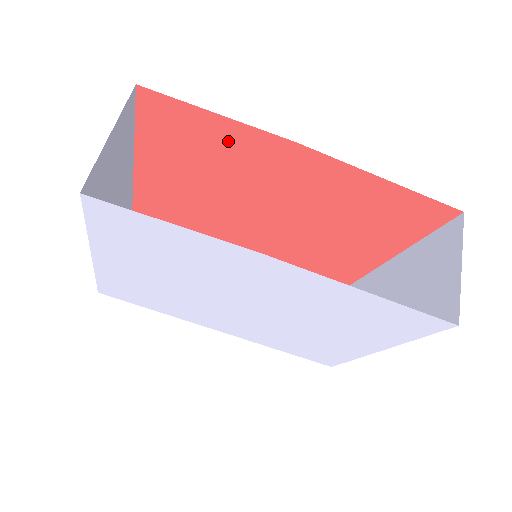
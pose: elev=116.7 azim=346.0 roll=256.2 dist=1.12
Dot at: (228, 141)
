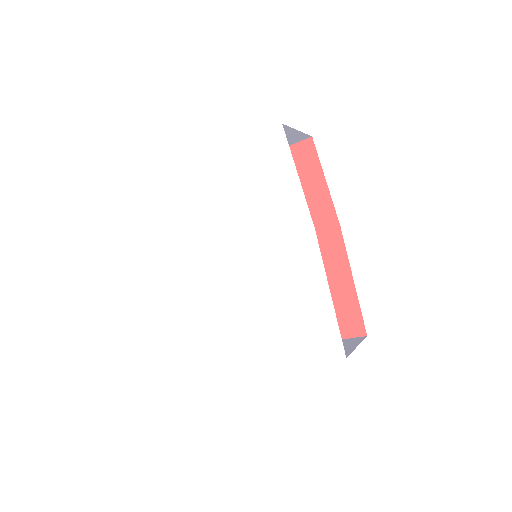
Dot at: (311, 197)
